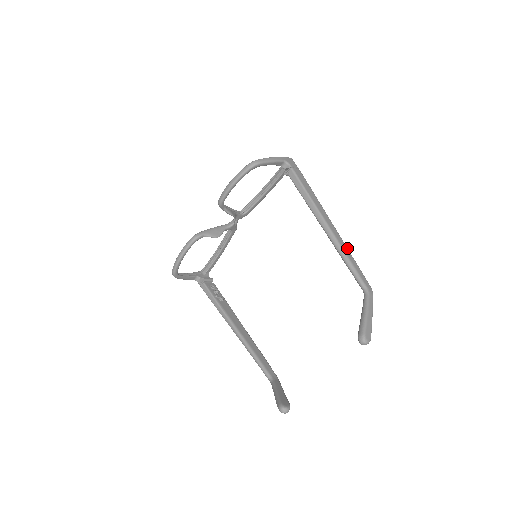
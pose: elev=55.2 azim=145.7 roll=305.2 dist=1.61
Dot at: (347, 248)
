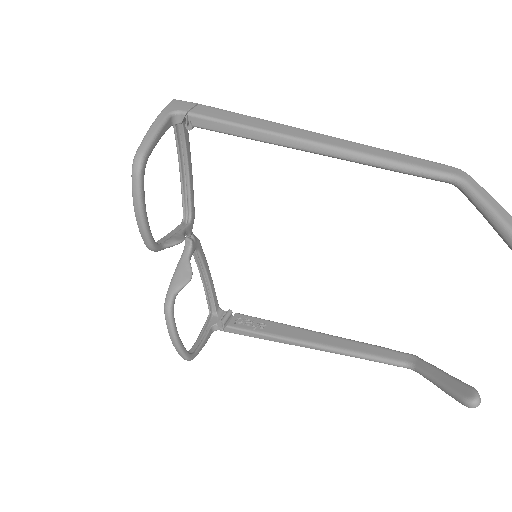
Dot at: (368, 146)
